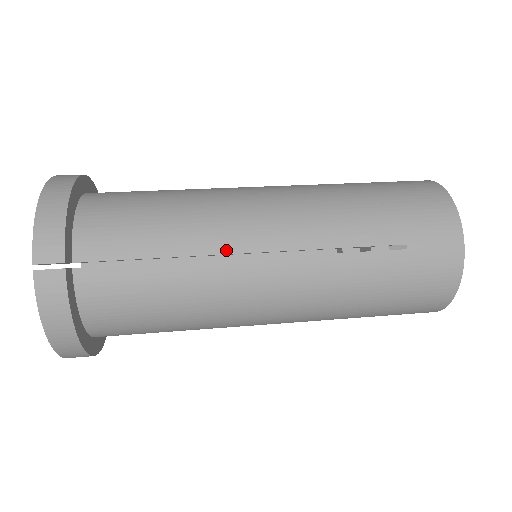
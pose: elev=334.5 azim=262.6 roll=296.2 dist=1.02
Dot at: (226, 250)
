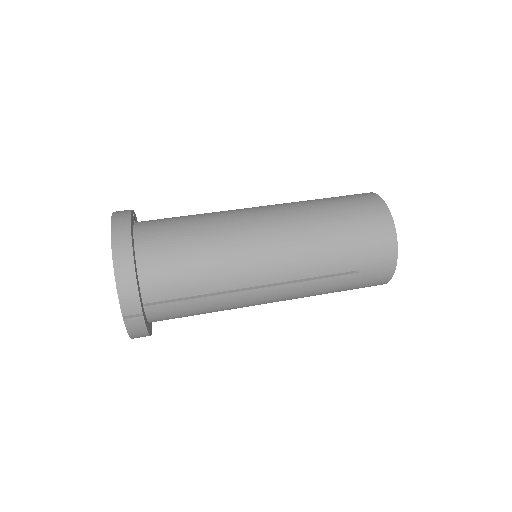
Dot at: (242, 286)
